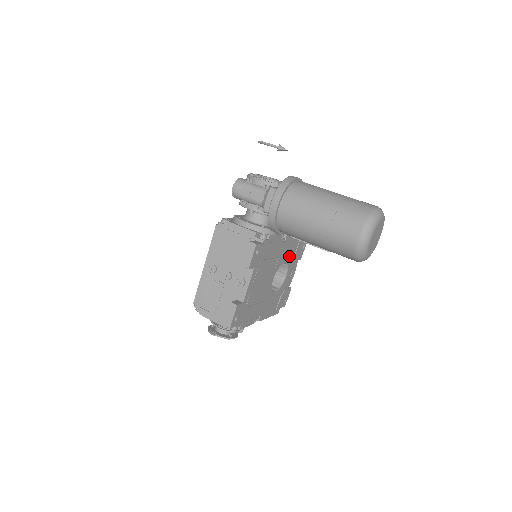
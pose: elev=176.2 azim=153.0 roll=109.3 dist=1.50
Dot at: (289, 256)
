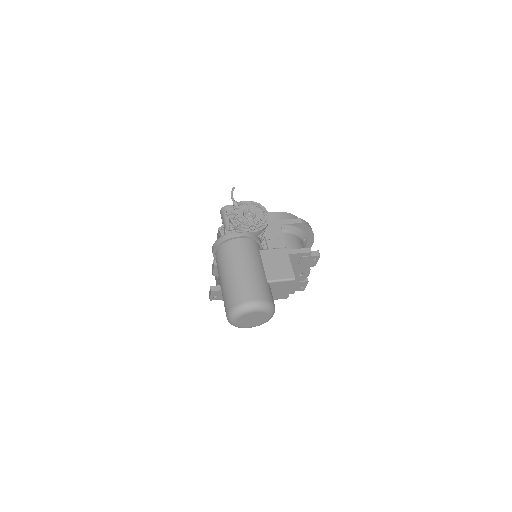
Dot at: occluded
